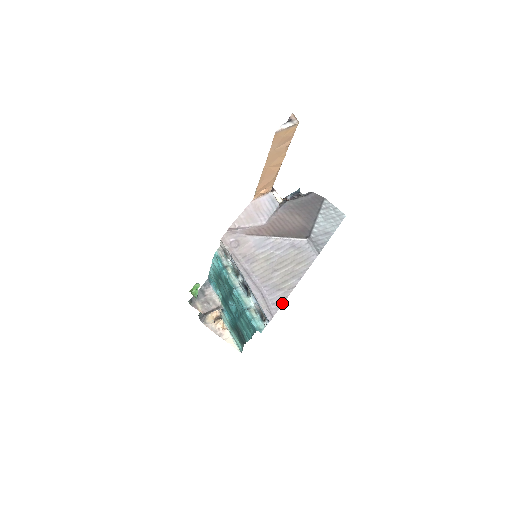
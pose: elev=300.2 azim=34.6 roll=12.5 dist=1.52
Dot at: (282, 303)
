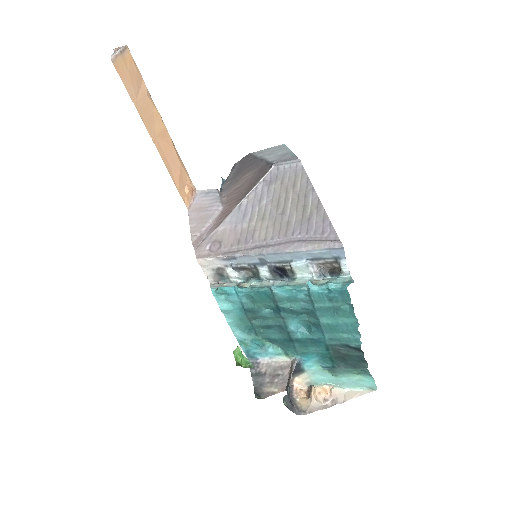
Dot at: (329, 222)
